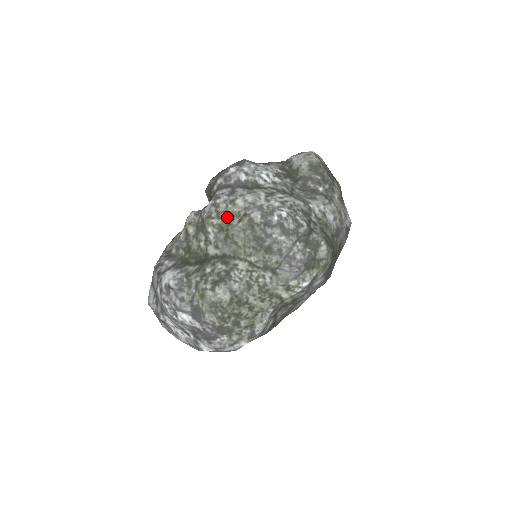
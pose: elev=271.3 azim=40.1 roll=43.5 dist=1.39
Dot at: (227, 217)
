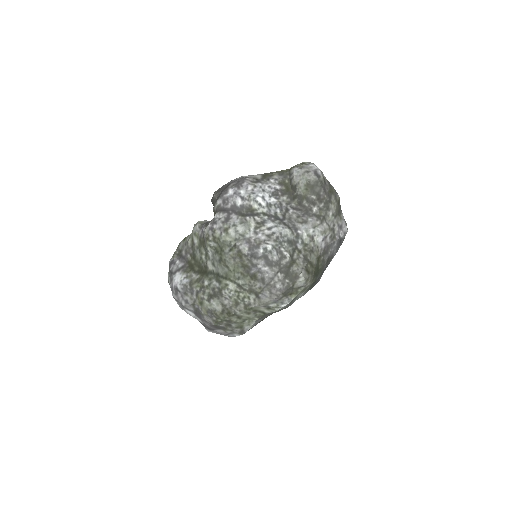
Dot at: (221, 244)
